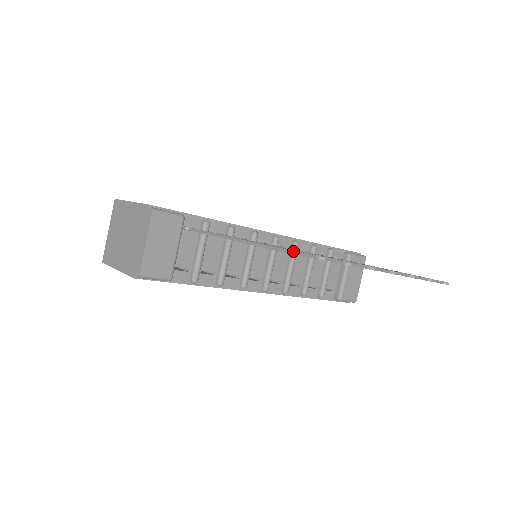
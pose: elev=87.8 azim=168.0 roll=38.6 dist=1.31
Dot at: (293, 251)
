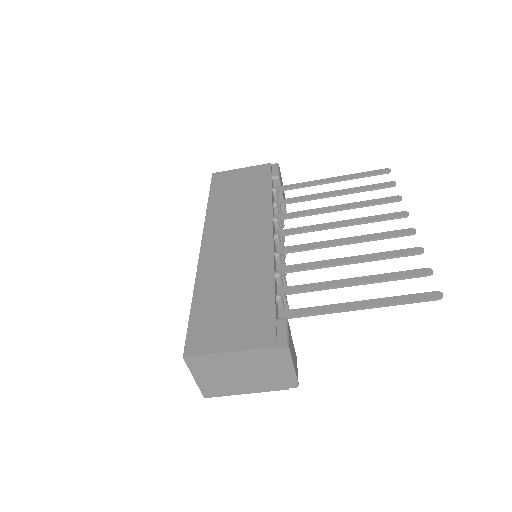
Dot at: occluded
